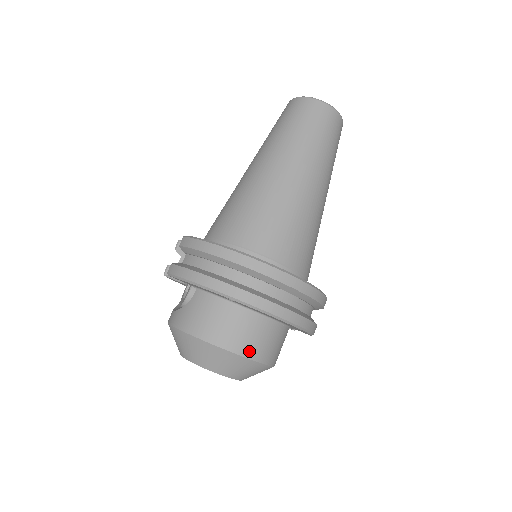
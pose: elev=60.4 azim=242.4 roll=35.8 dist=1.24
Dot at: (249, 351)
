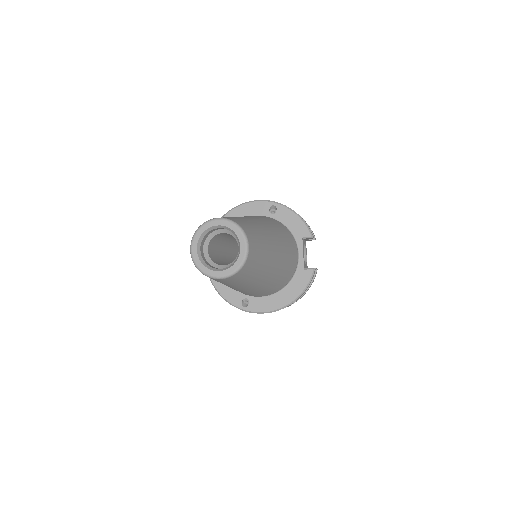
Dot at: occluded
